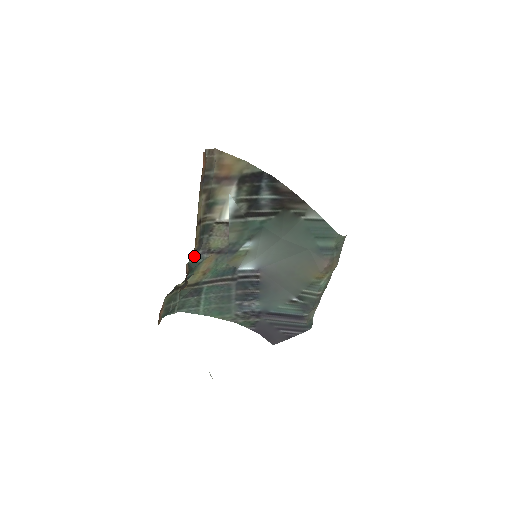
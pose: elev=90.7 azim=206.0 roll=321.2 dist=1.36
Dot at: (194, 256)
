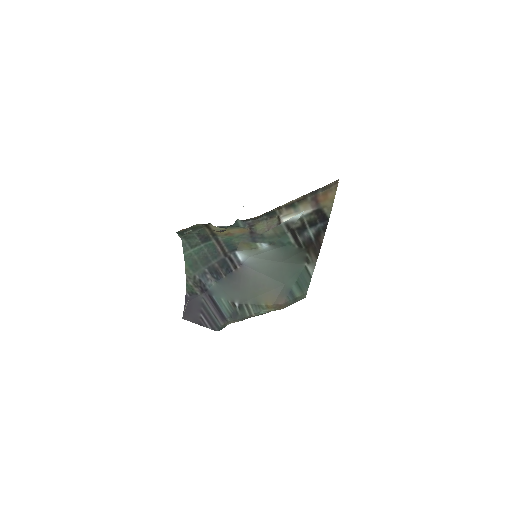
Dot at: (246, 220)
